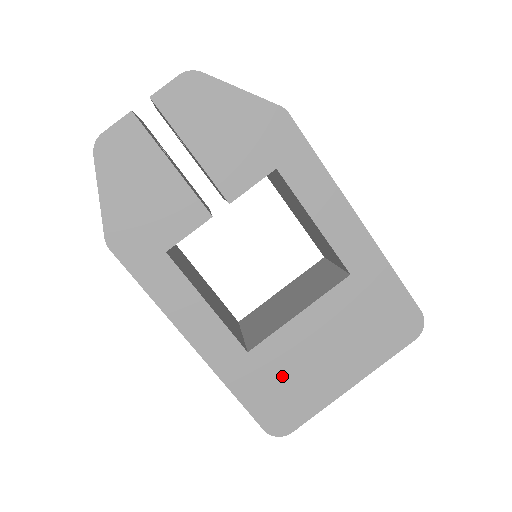
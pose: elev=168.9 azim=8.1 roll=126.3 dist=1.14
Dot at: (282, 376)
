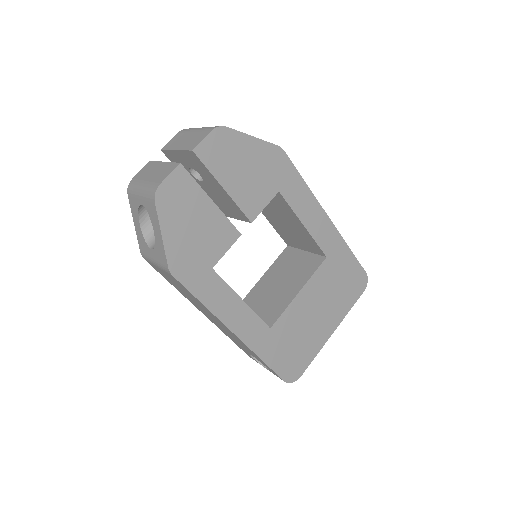
Dot at: (292, 339)
